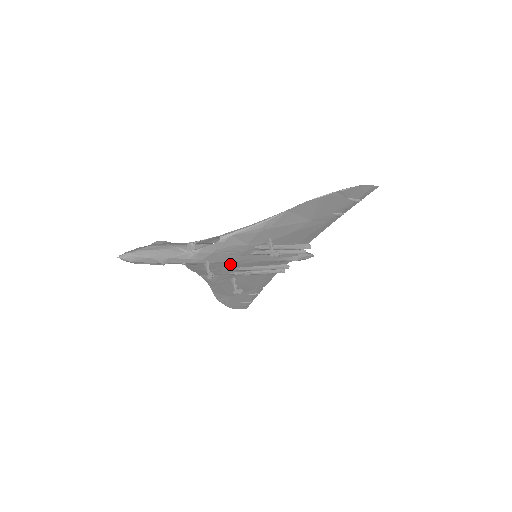
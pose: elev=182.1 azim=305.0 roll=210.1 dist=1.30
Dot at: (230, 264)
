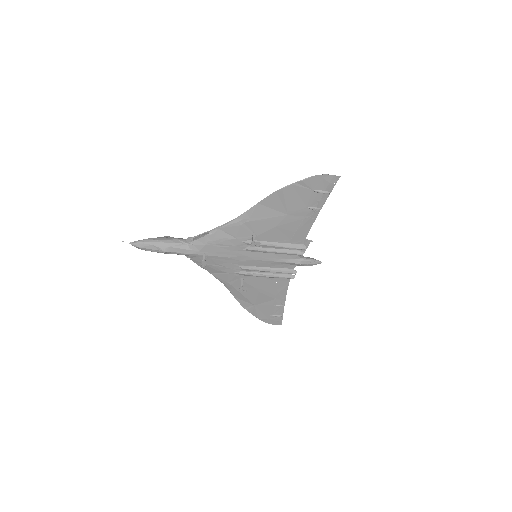
Dot at: (229, 260)
